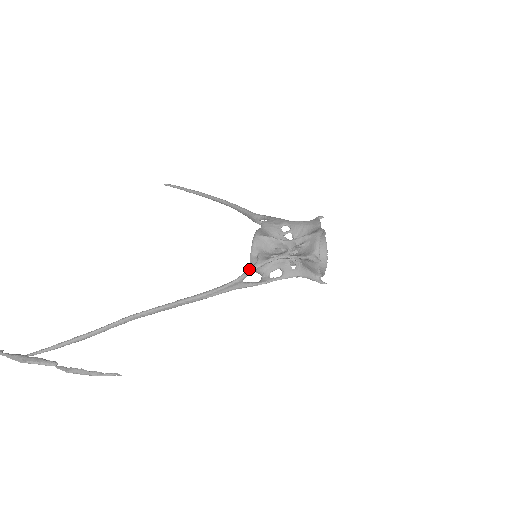
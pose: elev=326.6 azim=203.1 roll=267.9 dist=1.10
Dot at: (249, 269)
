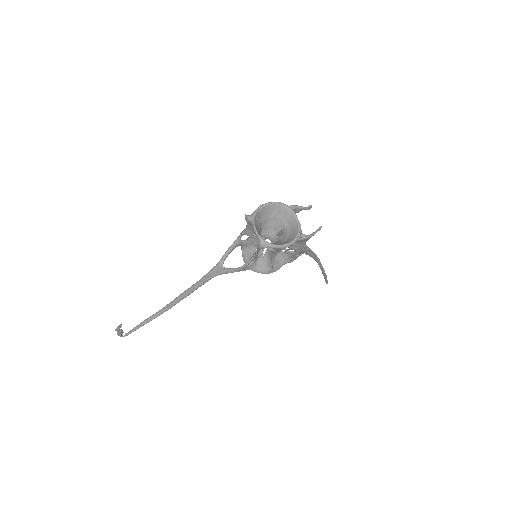
Dot at: (226, 252)
